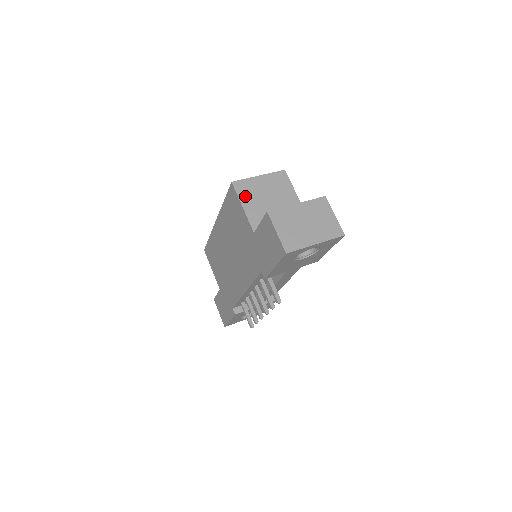
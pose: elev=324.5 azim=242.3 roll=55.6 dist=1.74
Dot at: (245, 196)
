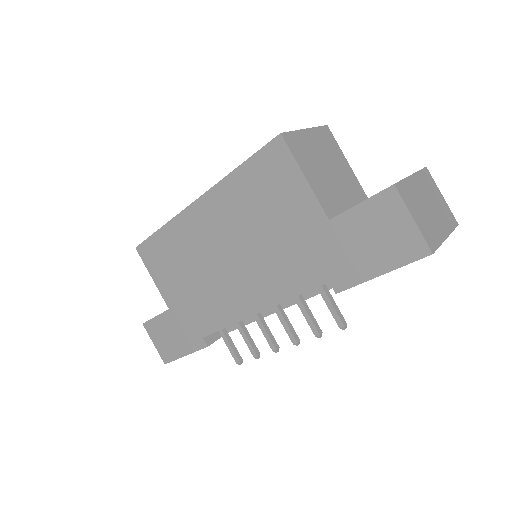
Dot at: (302, 159)
